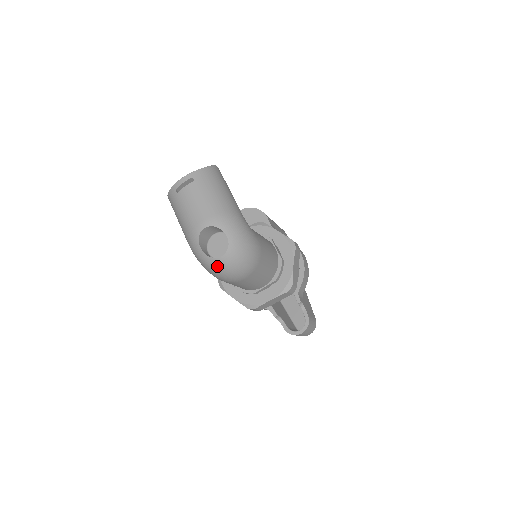
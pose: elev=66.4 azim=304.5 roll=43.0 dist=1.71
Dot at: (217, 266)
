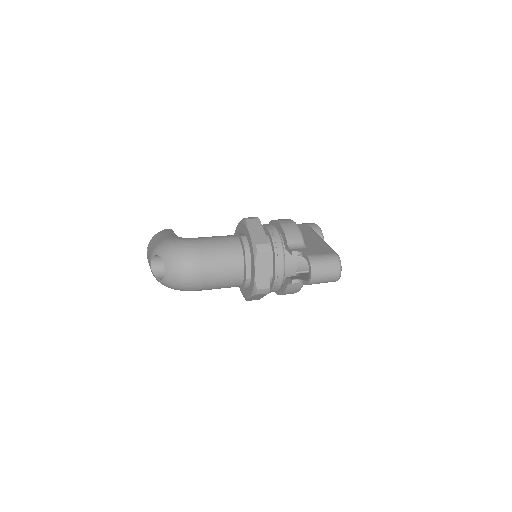
Dot at: (171, 280)
